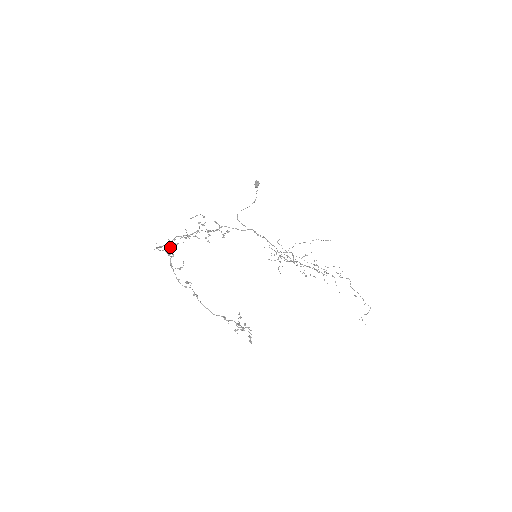
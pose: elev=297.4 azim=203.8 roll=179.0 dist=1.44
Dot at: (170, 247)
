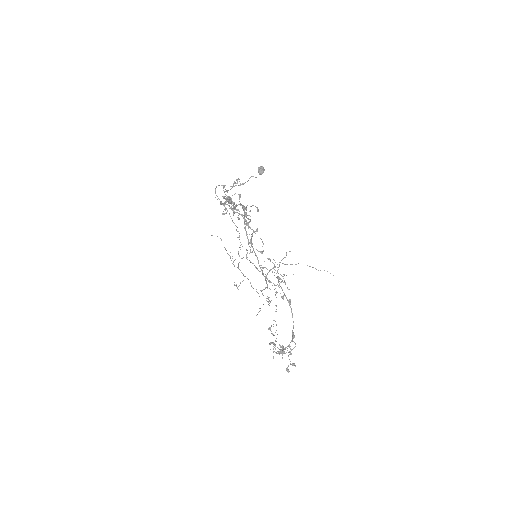
Dot at: occluded
